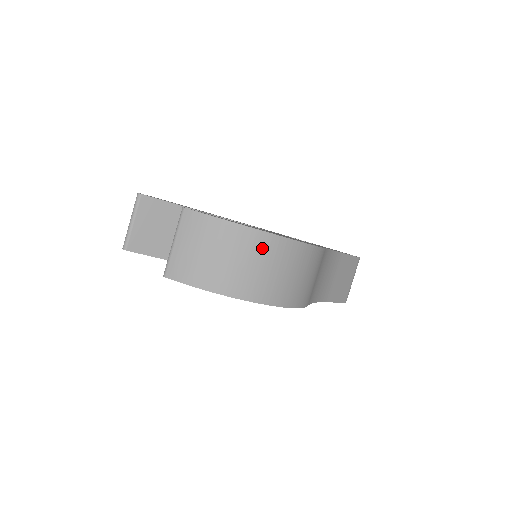
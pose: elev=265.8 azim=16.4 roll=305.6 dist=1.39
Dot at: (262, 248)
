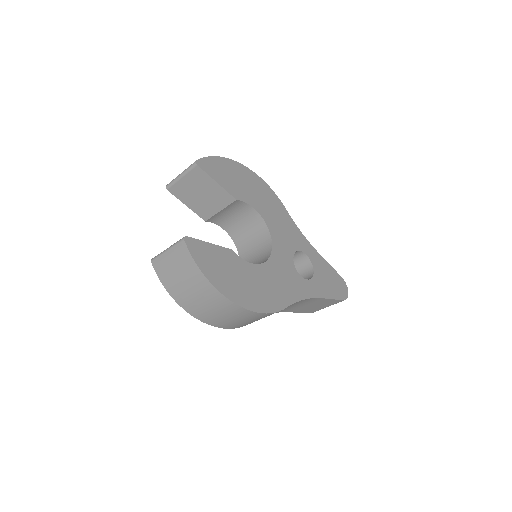
Dot at: (216, 300)
